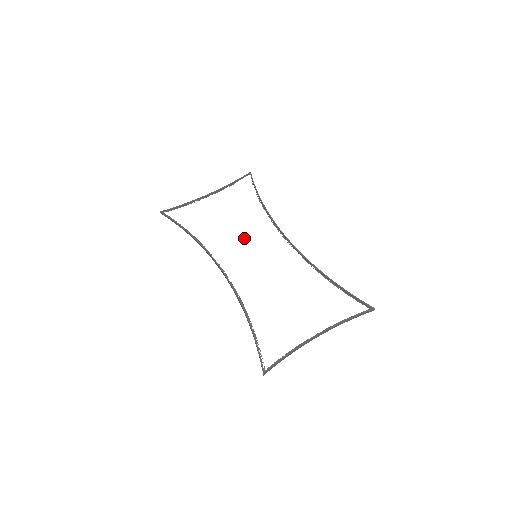
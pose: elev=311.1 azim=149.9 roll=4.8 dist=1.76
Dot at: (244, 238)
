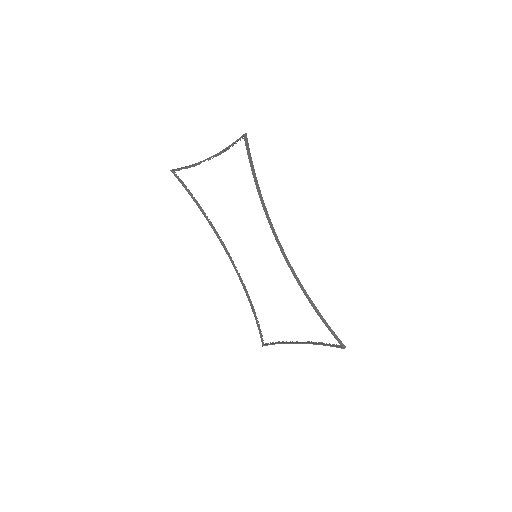
Dot at: (245, 232)
